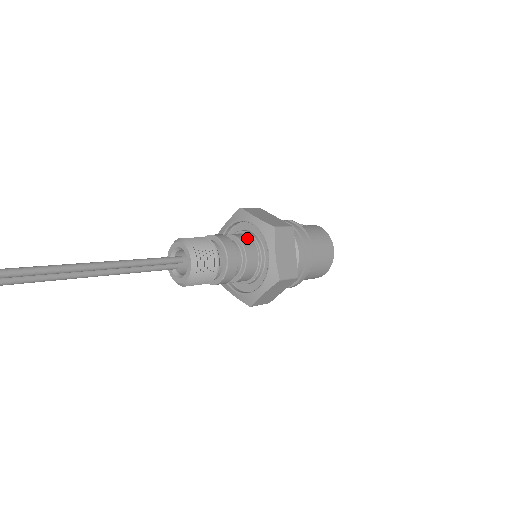
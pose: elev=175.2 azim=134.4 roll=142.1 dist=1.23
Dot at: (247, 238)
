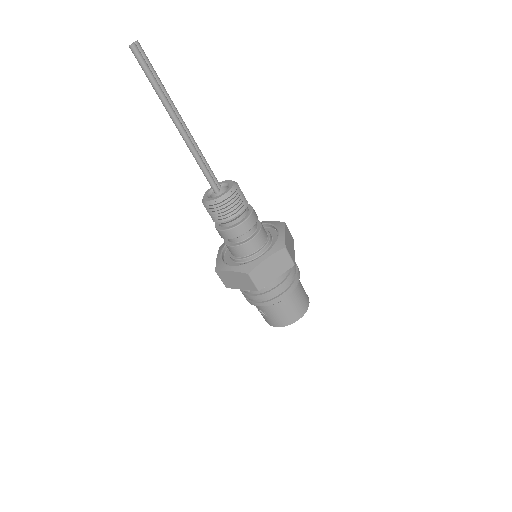
Dot at: occluded
